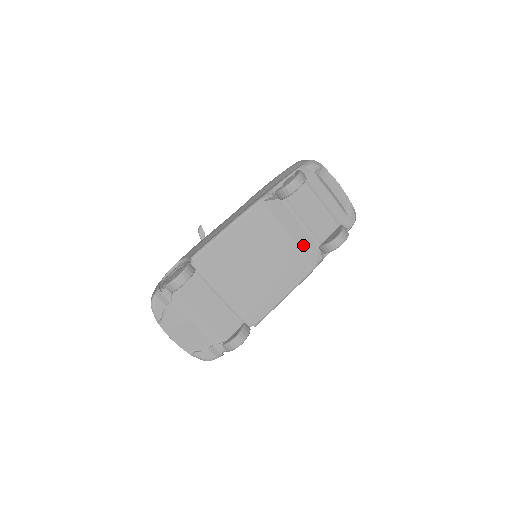
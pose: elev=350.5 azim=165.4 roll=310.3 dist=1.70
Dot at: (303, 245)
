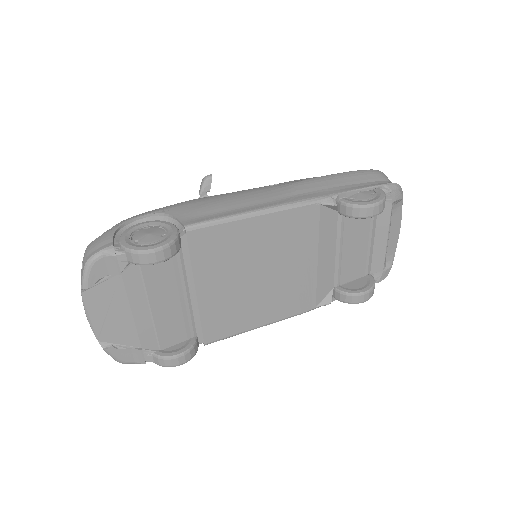
Dot at: (322, 278)
